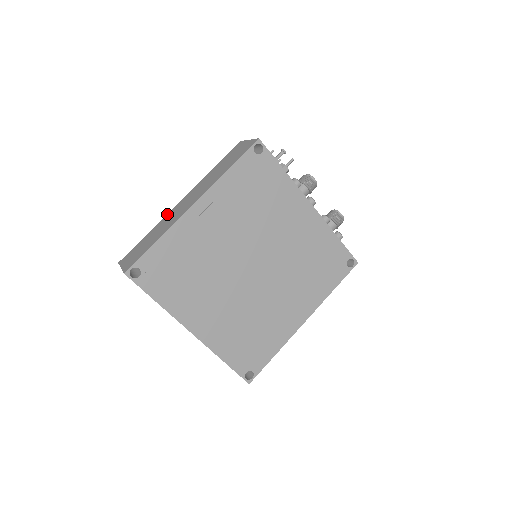
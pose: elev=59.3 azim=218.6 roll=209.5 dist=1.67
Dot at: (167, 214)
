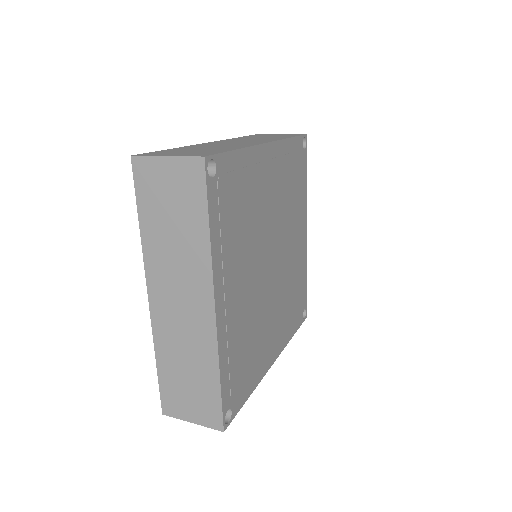
Dot at: (196, 144)
